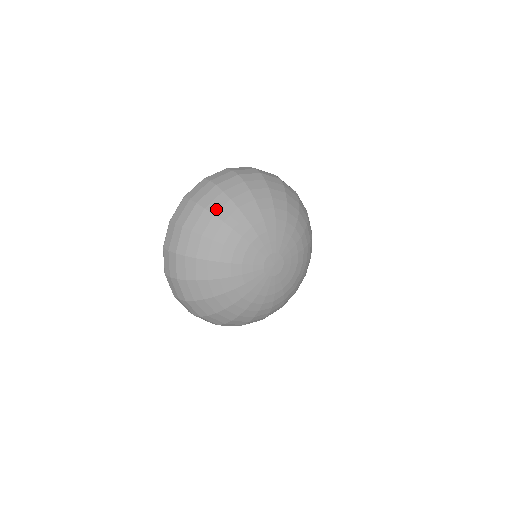
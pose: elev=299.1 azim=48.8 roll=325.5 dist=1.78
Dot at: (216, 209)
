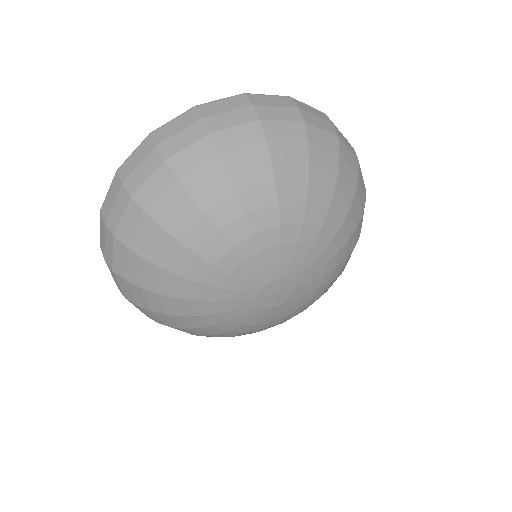
Dot at: (238, 164)
